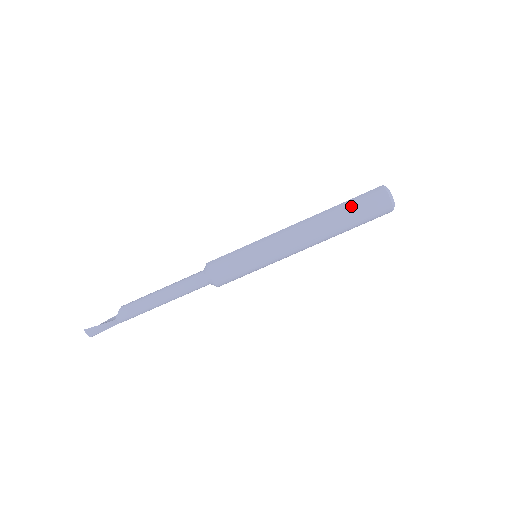
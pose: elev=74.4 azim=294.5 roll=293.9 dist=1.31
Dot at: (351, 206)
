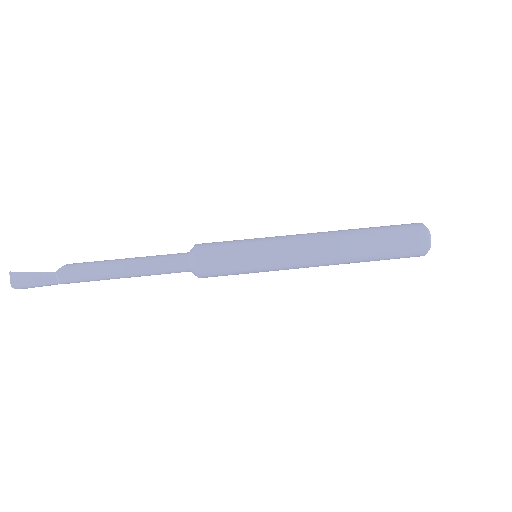
Dot at: (381, 228)
